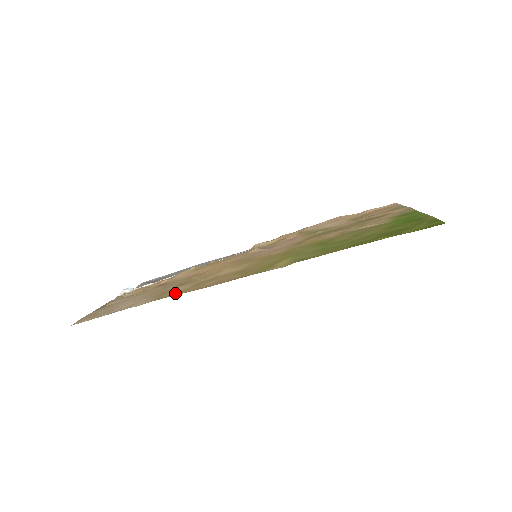
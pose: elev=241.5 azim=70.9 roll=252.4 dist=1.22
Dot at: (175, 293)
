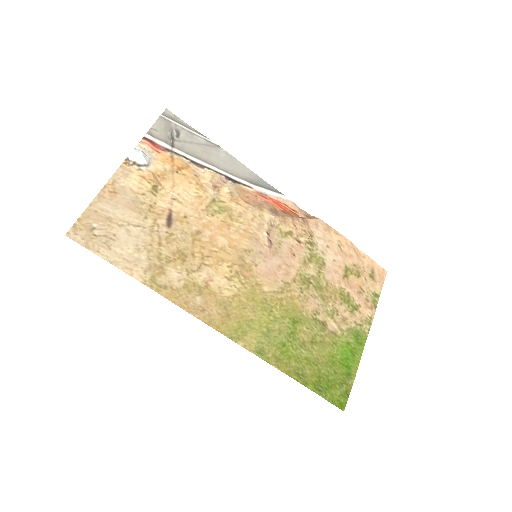
Dot at: (166, 289)
